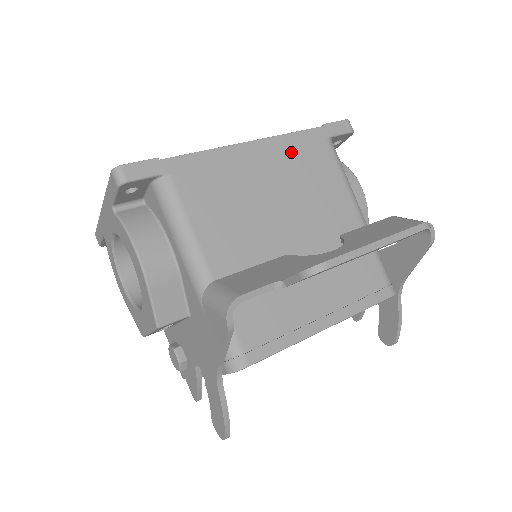
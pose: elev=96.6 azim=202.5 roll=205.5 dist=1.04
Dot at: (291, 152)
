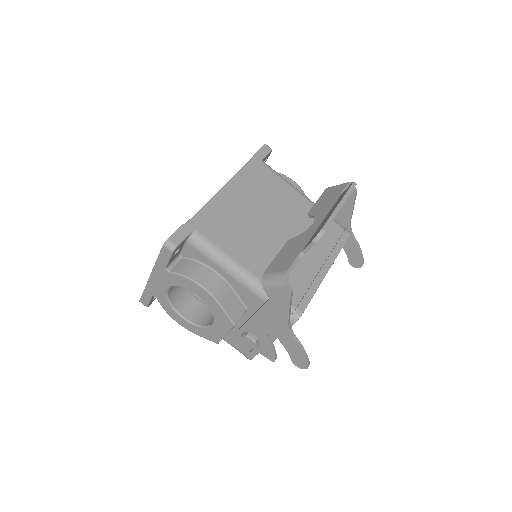
Dot at: (248, 181)
